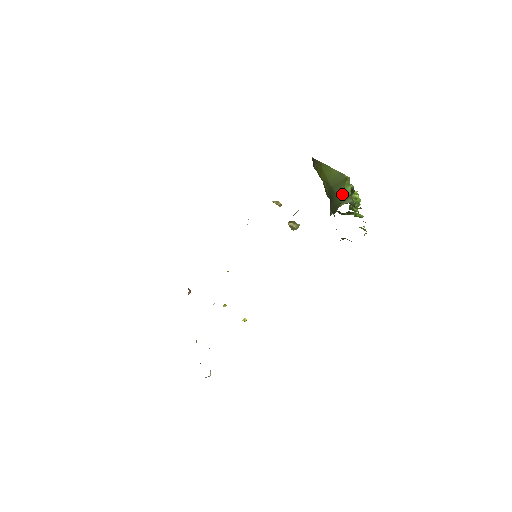
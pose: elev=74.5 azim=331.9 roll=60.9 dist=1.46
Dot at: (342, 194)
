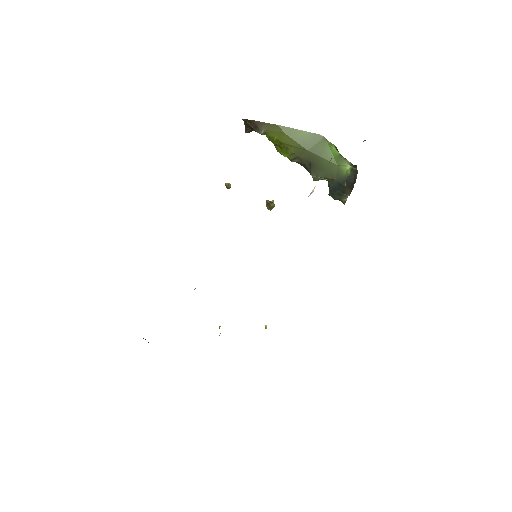
Dot at: (332, 156)
